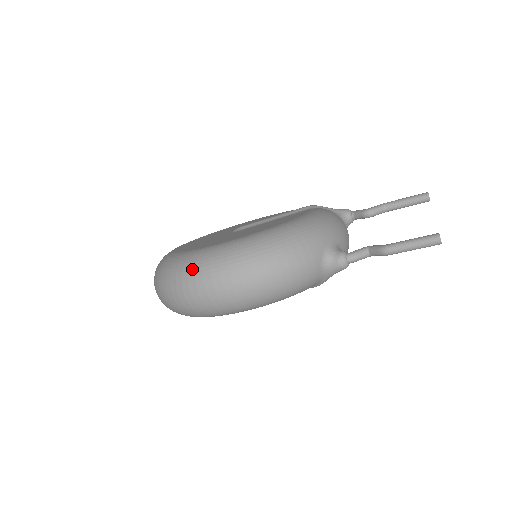
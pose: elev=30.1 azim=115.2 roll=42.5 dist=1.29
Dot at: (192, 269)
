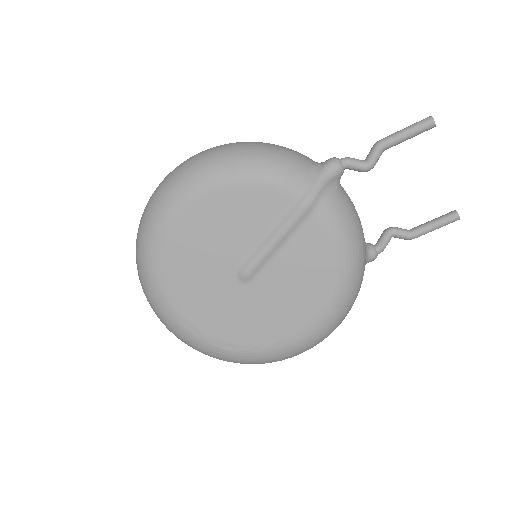
Dot at: occluded
